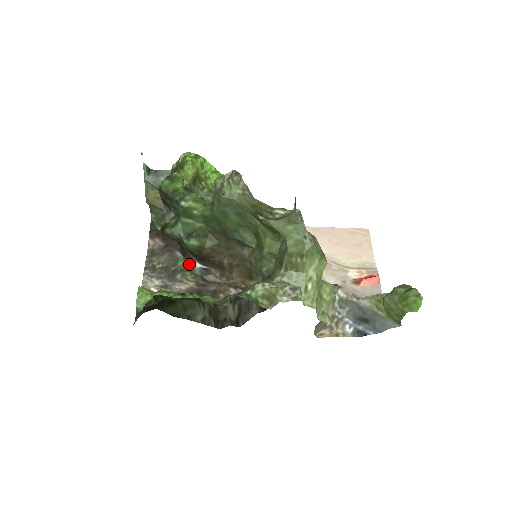
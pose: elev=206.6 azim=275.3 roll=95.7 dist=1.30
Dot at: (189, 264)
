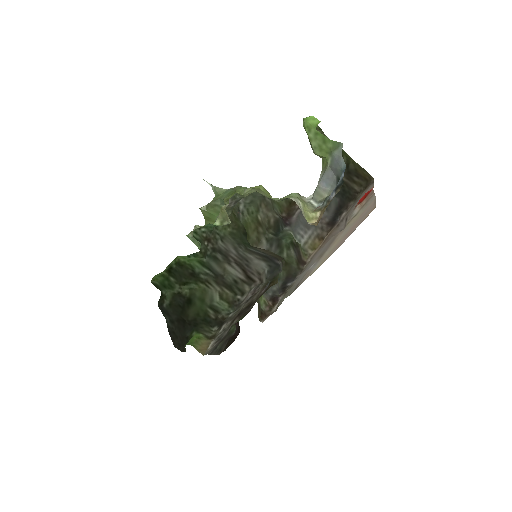
Dot at: occluded
